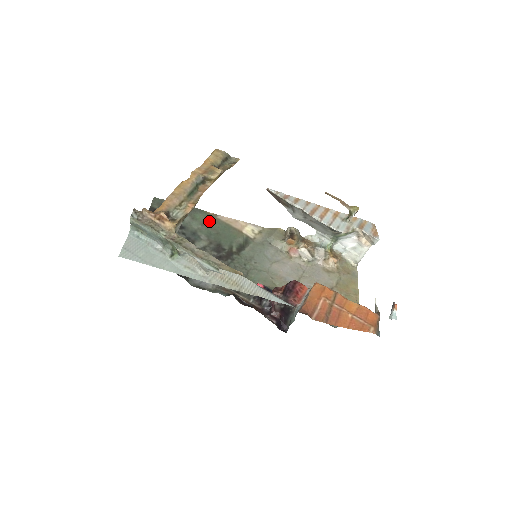
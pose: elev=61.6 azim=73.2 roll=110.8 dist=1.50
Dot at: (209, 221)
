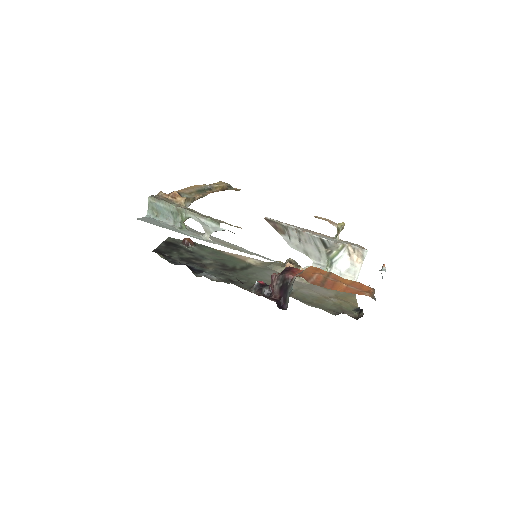
Dot at: (216, 253)
